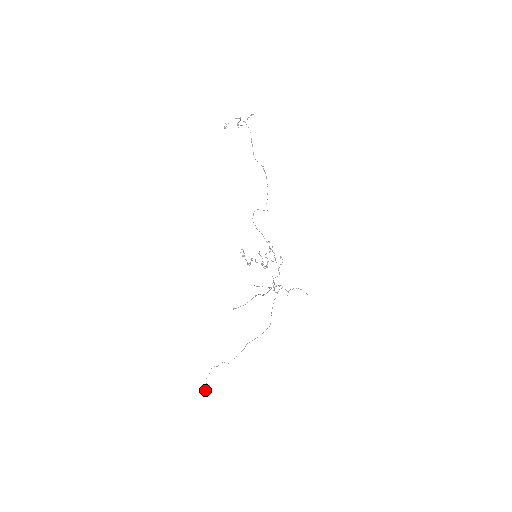
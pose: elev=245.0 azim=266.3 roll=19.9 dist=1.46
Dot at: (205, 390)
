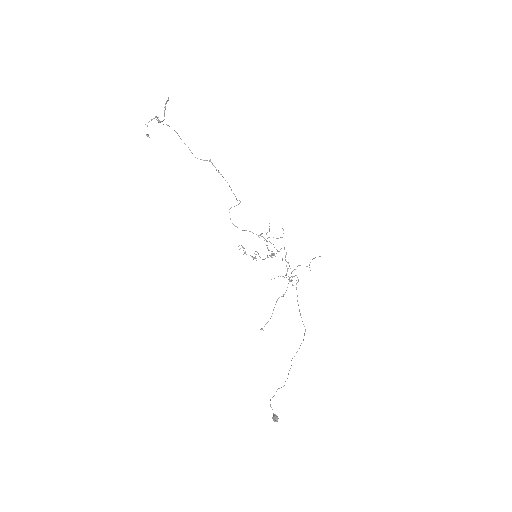
Dot at: (275, 421)
